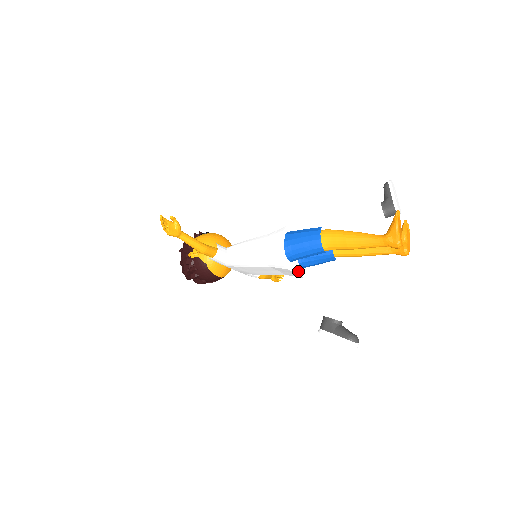
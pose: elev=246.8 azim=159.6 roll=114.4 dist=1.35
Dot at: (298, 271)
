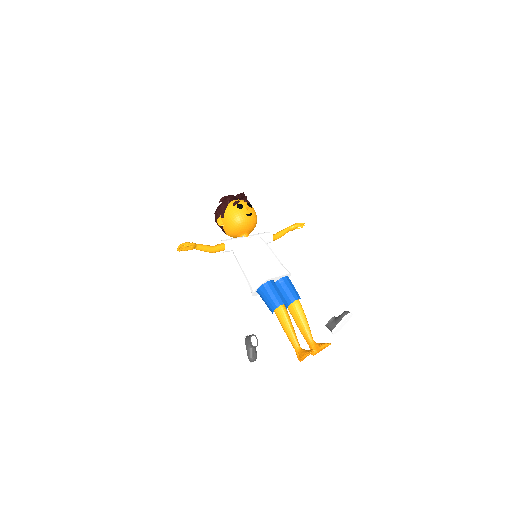
Dot at: occluded
